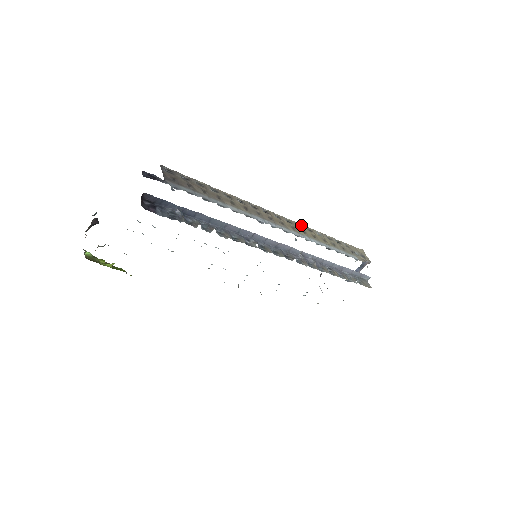
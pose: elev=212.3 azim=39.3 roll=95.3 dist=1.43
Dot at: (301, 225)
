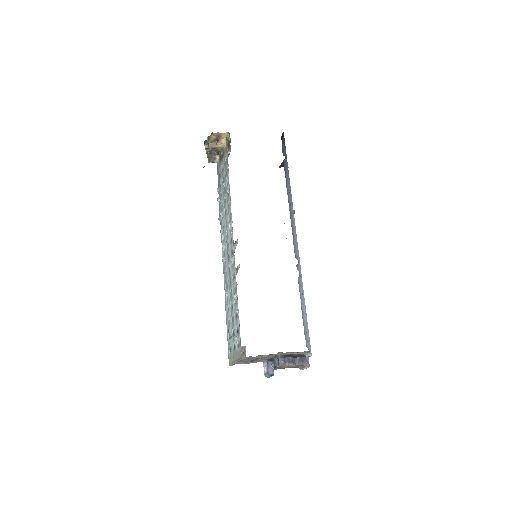
Dot at: occluded
